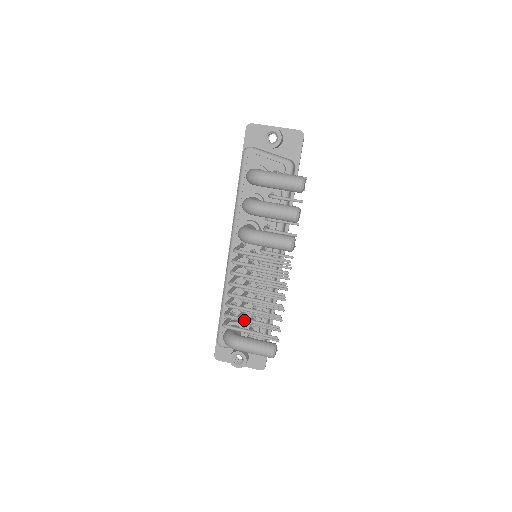
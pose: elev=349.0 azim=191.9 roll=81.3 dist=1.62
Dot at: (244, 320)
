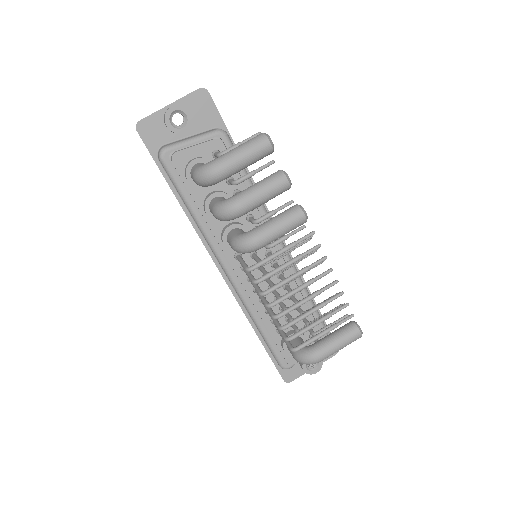
Dot at: (311, 327)
